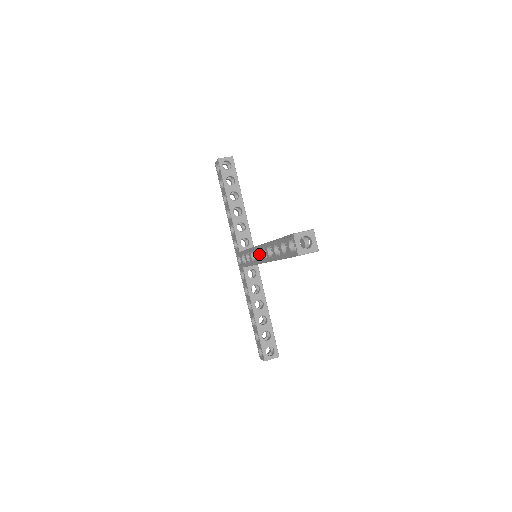
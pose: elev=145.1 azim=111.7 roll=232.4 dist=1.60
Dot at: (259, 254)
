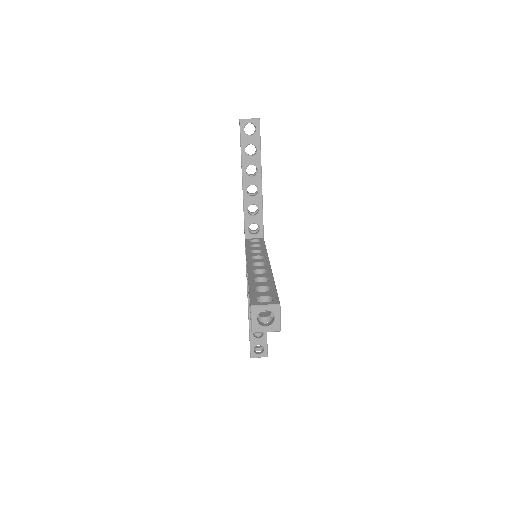
Dot at: occluded
